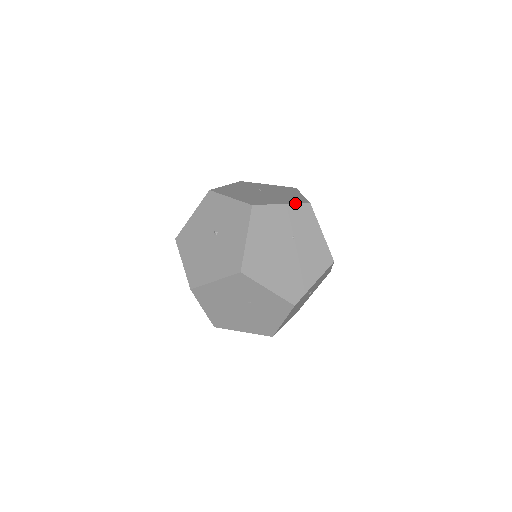
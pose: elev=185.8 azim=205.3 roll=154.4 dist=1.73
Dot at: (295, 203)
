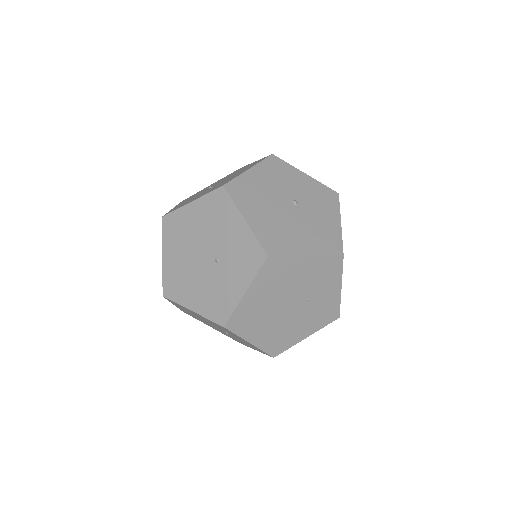
Dot at: occluded
